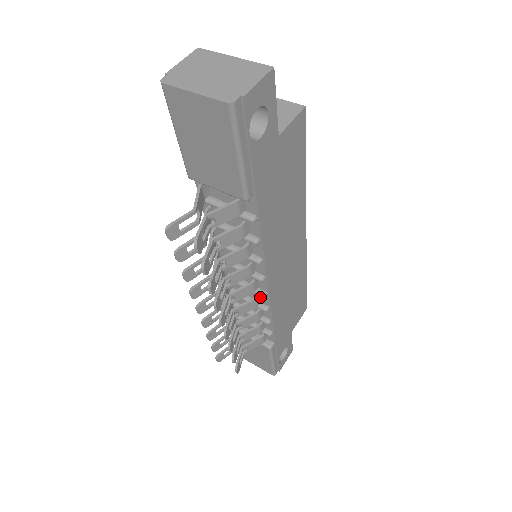
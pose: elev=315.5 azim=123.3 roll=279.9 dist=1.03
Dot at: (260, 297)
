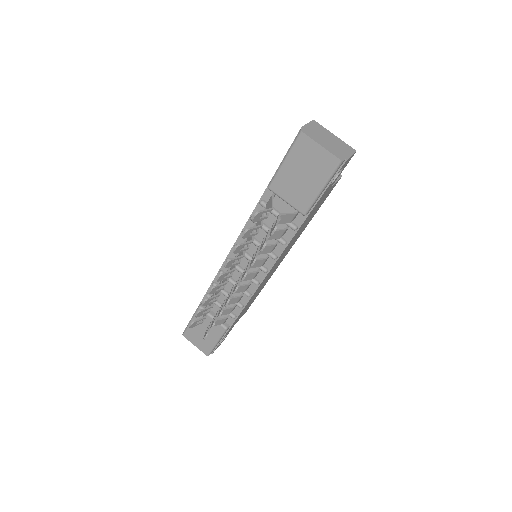
Dot at: (250, 285)
